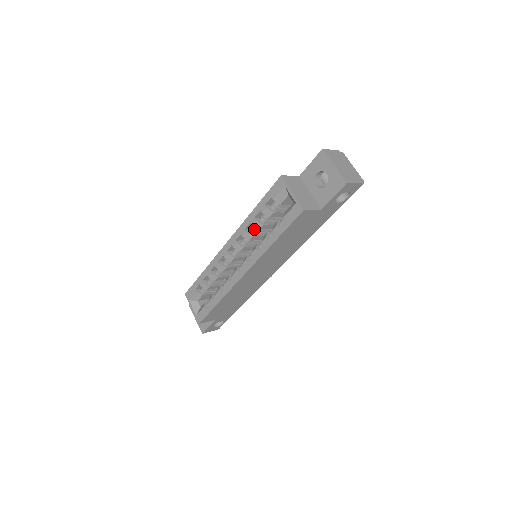
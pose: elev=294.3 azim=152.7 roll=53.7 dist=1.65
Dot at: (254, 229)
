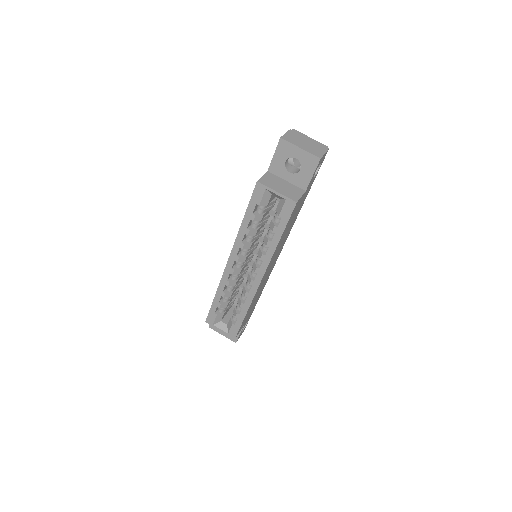
Dot at: (250, 237)
